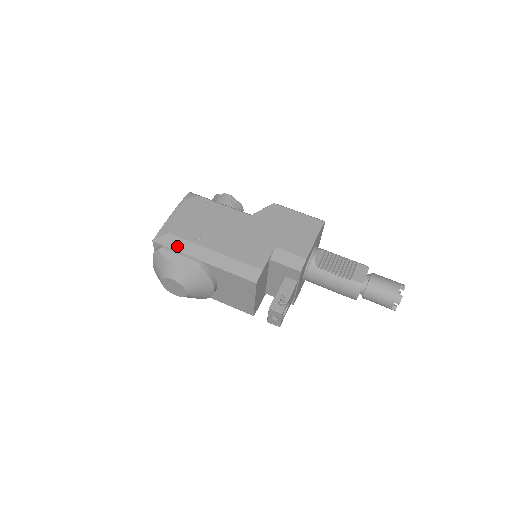
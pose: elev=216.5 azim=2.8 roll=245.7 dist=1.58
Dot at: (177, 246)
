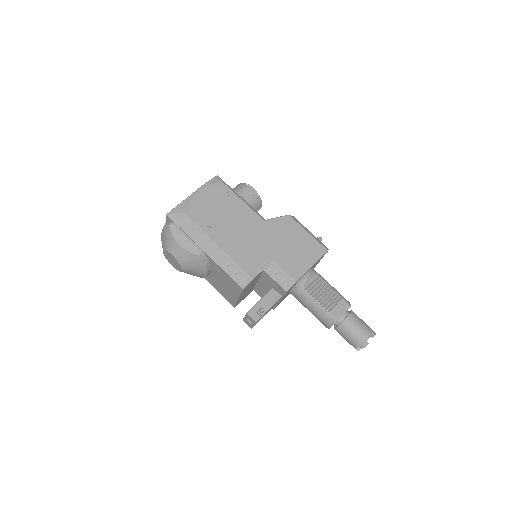
Dot at: (186, 228)
